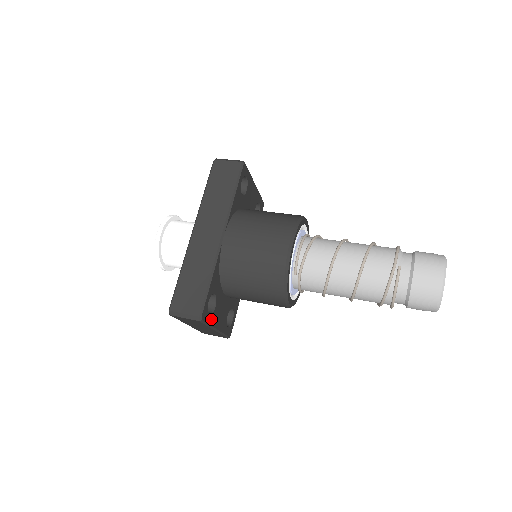
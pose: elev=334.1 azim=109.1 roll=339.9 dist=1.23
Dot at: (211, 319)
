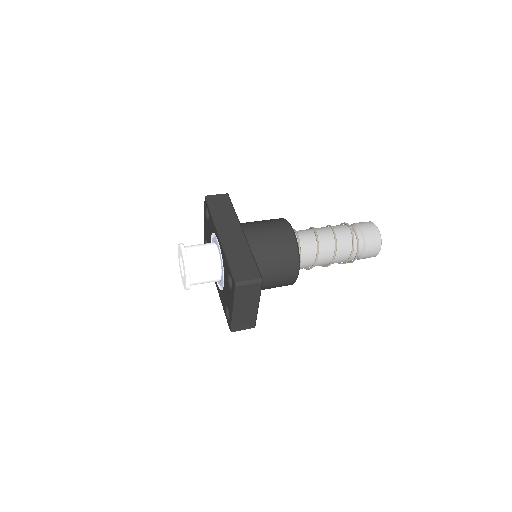
Dot at: occluded
